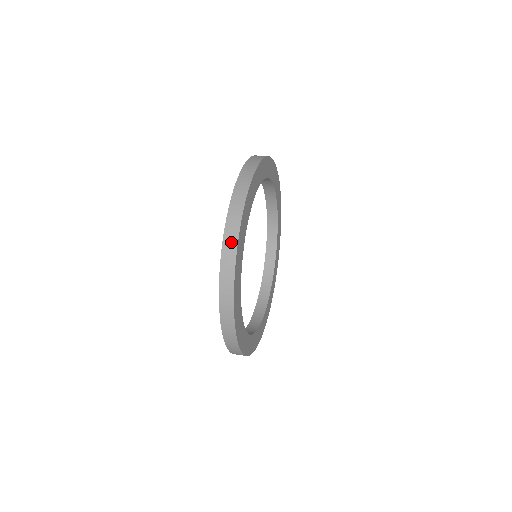
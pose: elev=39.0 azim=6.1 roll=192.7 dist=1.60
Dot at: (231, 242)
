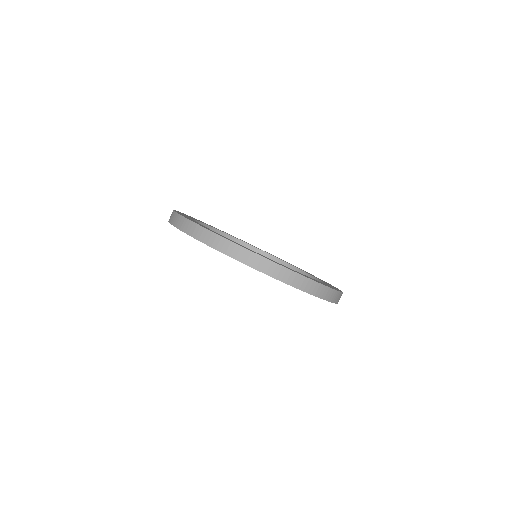
Dot at: (196, 230)
